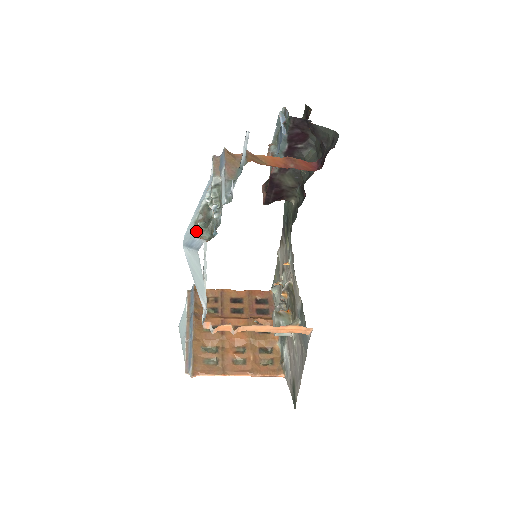
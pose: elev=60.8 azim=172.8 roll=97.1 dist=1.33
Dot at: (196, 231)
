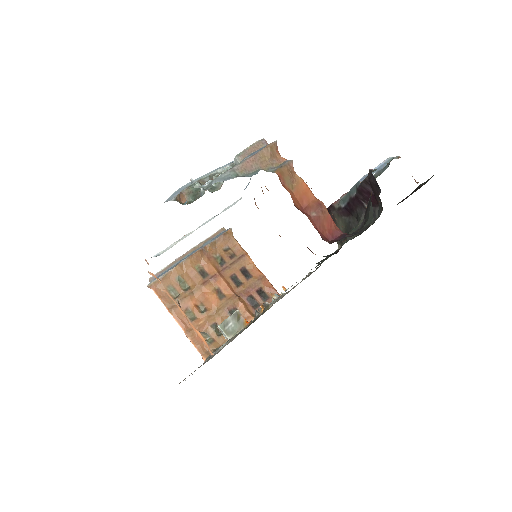
Dot at: (190, 186)
